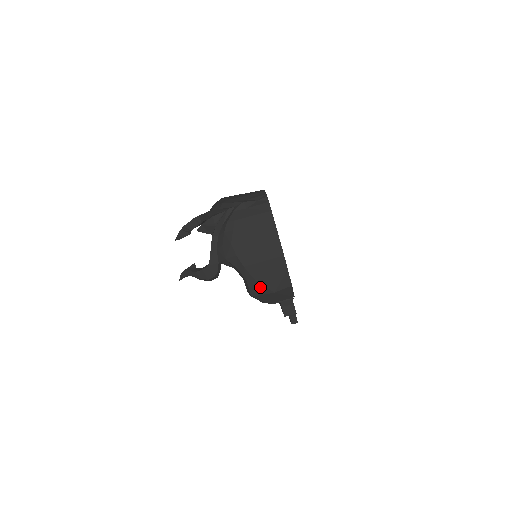
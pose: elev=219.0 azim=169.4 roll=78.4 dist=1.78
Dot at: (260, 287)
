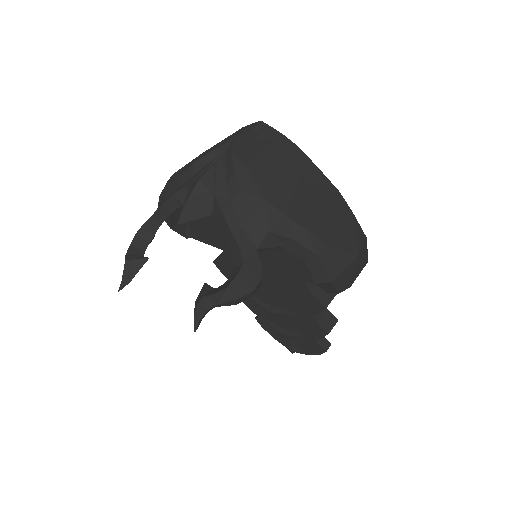
Dot at: (338, 256)
